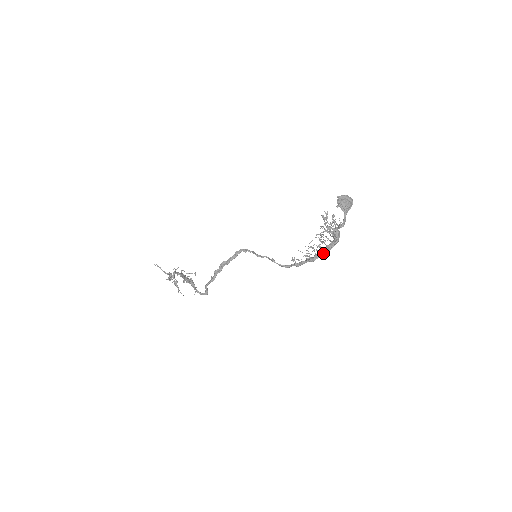
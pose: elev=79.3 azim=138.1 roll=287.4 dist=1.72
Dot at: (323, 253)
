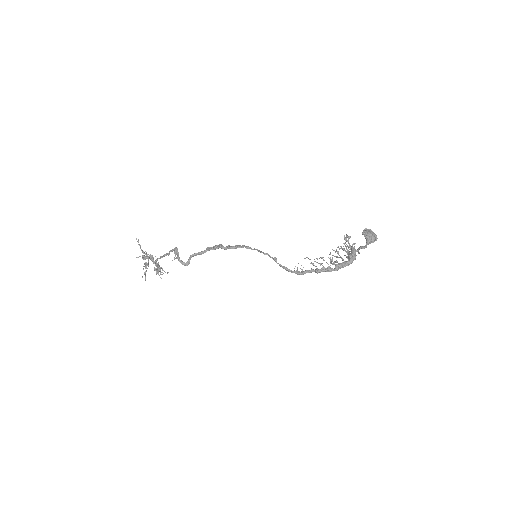
Dot at: (332, 268)
